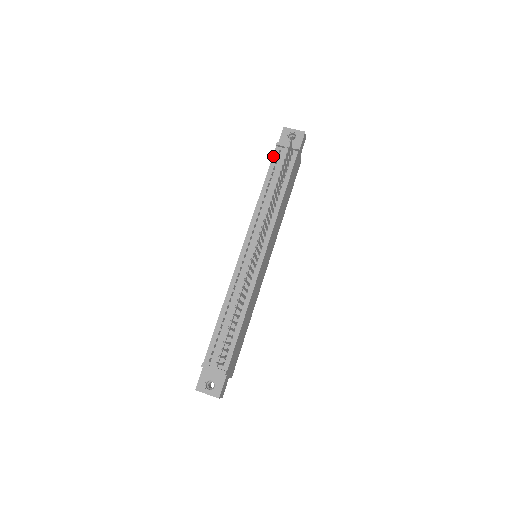
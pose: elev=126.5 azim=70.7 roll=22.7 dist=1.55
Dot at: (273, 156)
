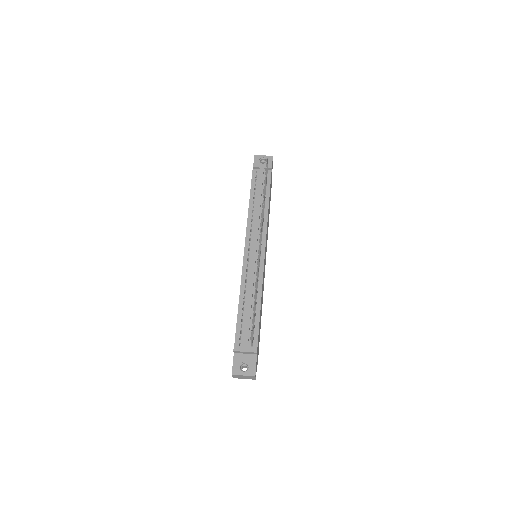
Dot at: (252, 176)
